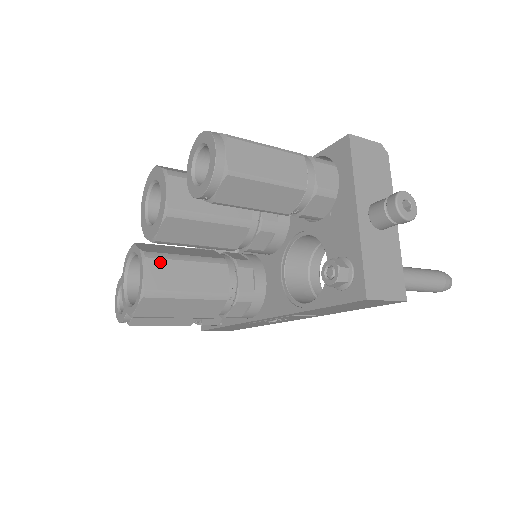
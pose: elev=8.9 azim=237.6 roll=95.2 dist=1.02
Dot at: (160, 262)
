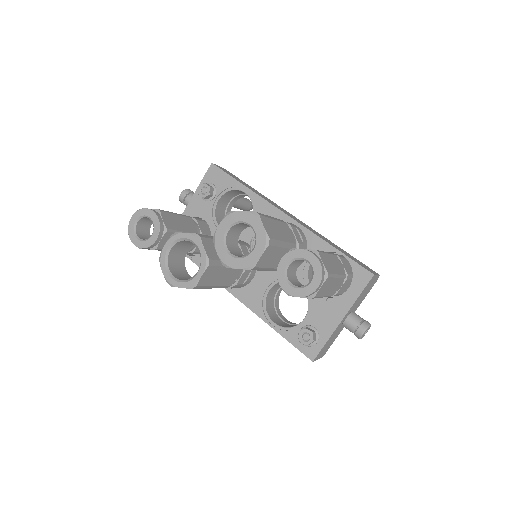
Dot at: (214, 268)
